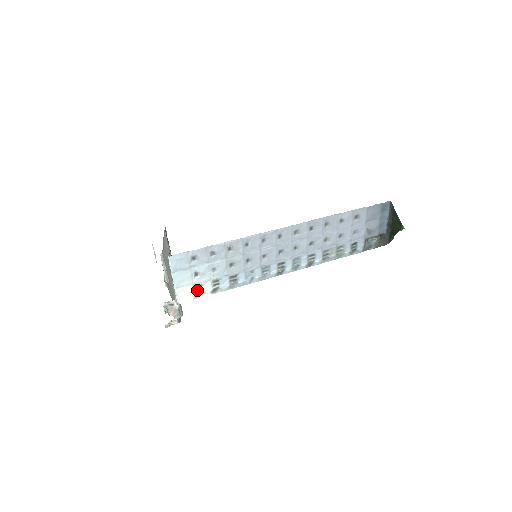
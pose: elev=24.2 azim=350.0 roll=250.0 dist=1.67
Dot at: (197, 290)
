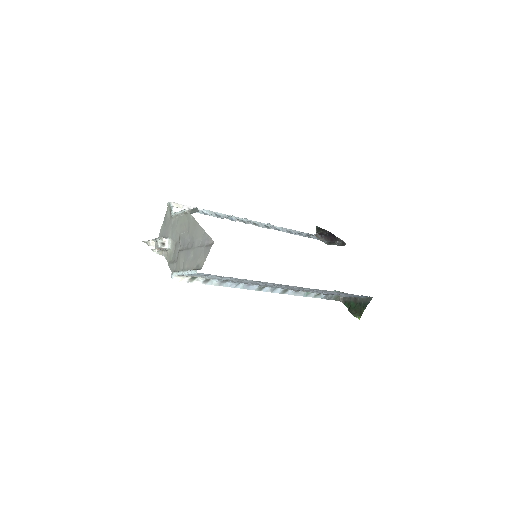
Dot at: (194, 276)
